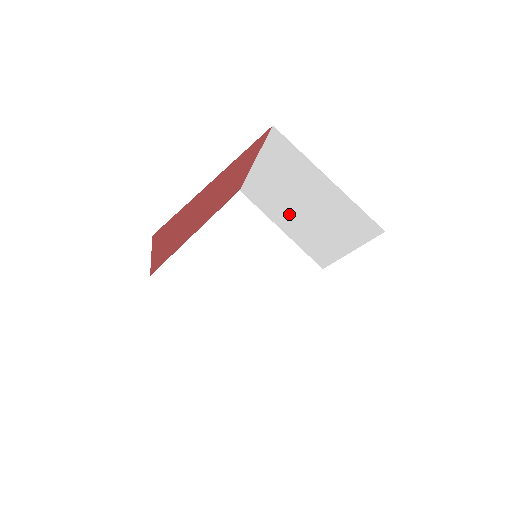
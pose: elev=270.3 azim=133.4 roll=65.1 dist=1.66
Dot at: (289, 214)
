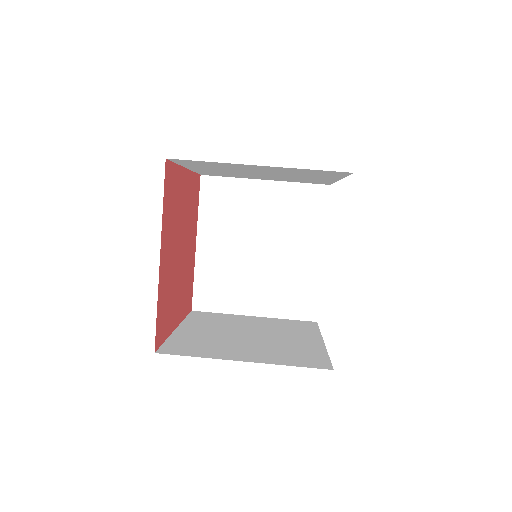
Dot at: (258, 176)
